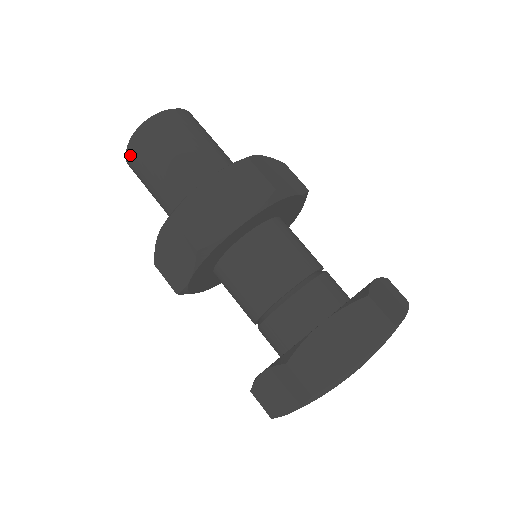
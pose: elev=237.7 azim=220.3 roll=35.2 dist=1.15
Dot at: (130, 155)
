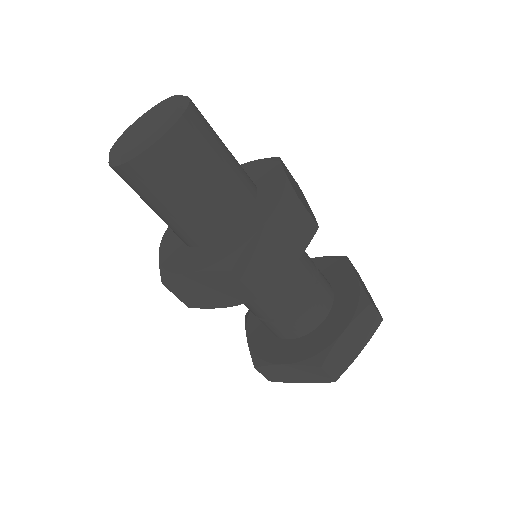
Dot at: (133, 169)
